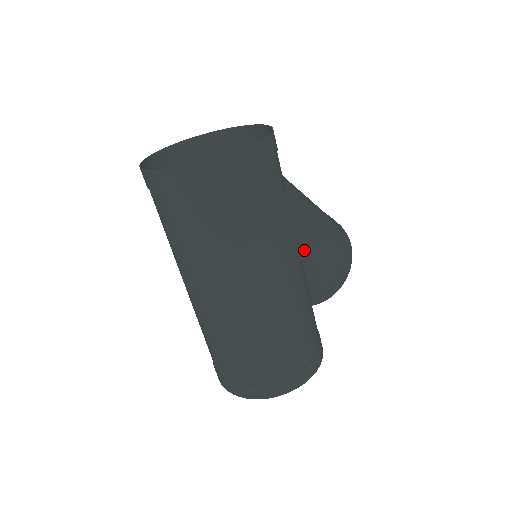
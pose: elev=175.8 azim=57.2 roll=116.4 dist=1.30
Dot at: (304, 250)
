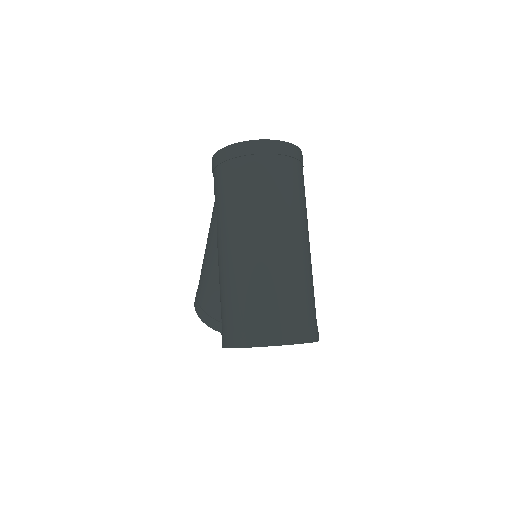
Dot at: occluded
